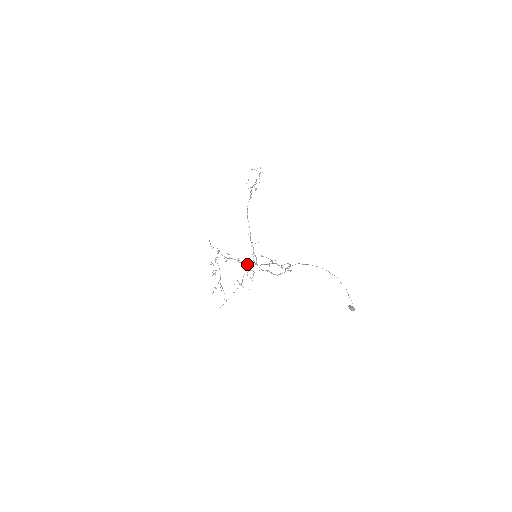
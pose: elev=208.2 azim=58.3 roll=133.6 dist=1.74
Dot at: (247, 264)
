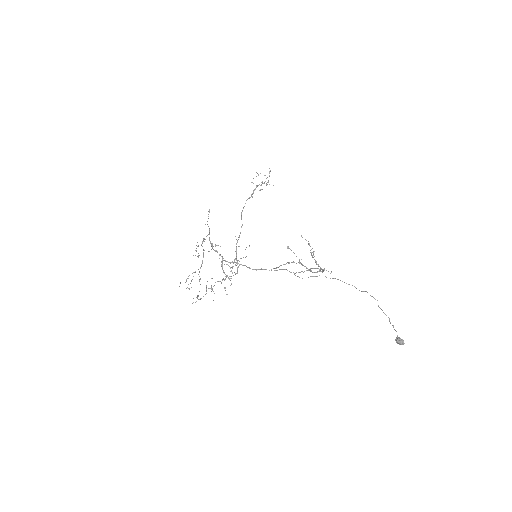
Dot at: occluded
